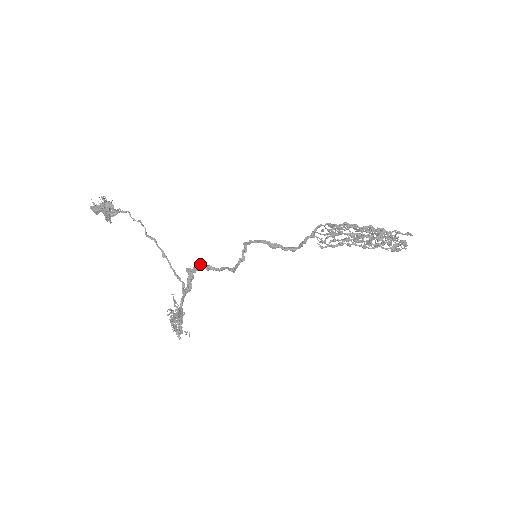
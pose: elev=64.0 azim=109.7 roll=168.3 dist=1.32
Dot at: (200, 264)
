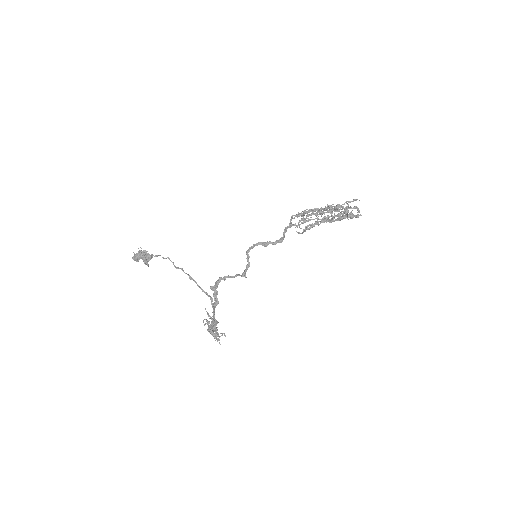
Dot at: (219, 278)
